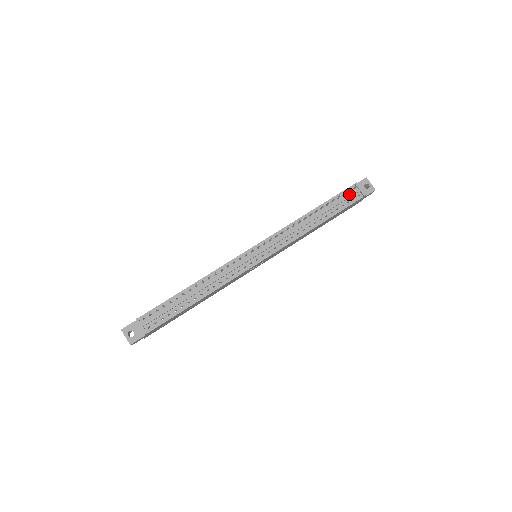
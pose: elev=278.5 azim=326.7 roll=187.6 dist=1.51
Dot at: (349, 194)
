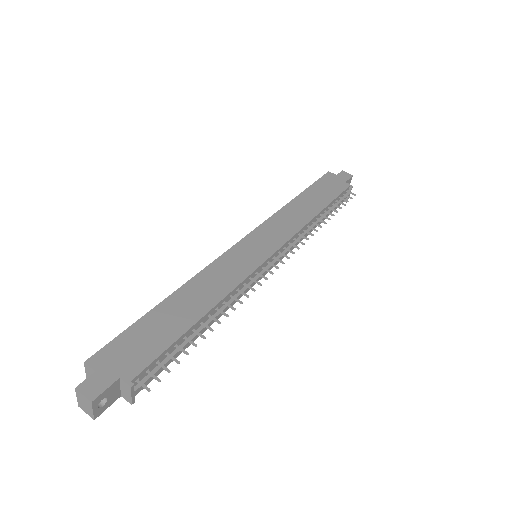
Dot at: (342, 197)
